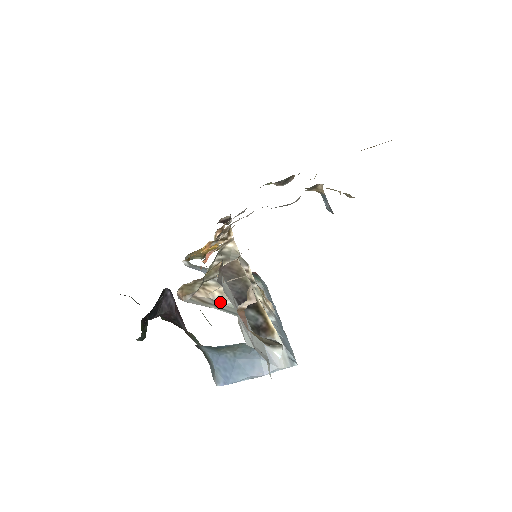
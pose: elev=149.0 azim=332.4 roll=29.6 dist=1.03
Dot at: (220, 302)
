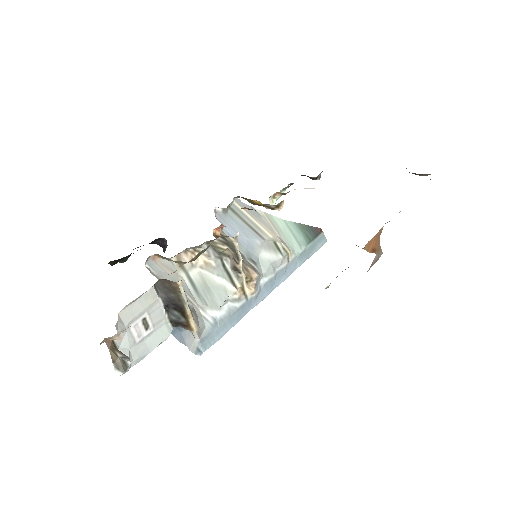
Dot at: (200, 269)
